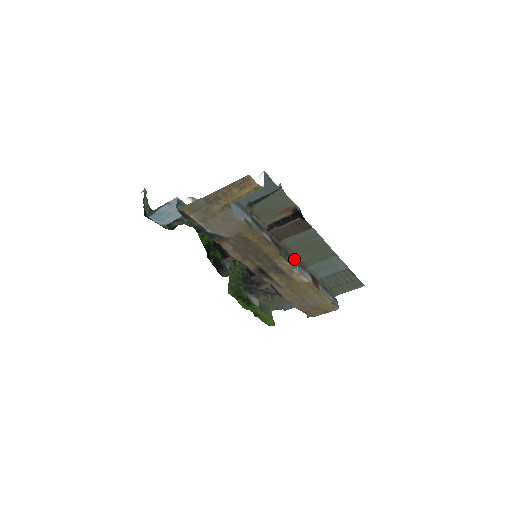
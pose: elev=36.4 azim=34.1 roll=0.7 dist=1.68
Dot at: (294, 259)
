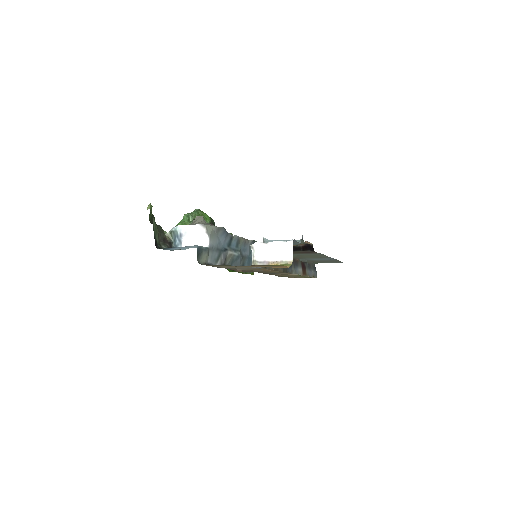
Dot at: (292, 262)
